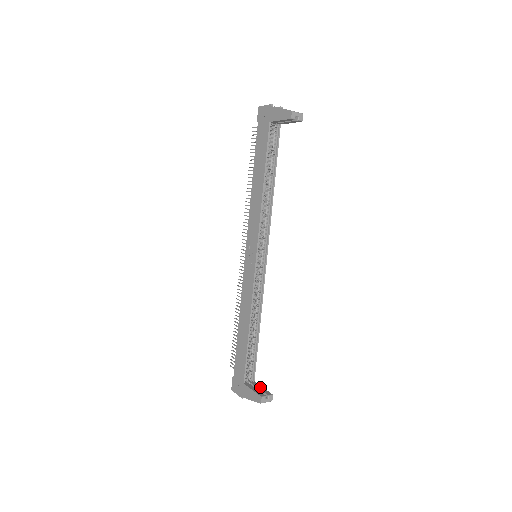
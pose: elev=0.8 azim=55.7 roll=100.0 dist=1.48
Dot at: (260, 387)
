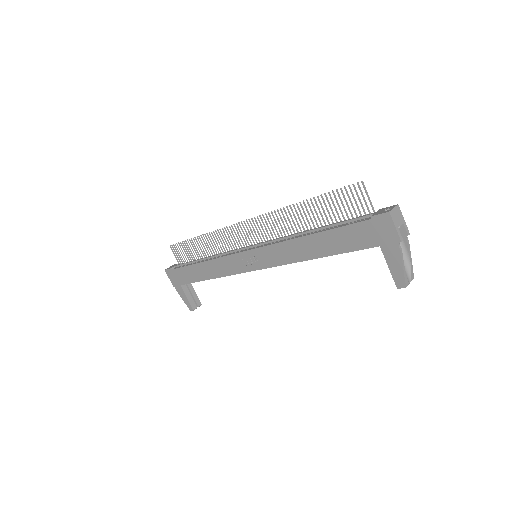
Dot at: (193, 292)
